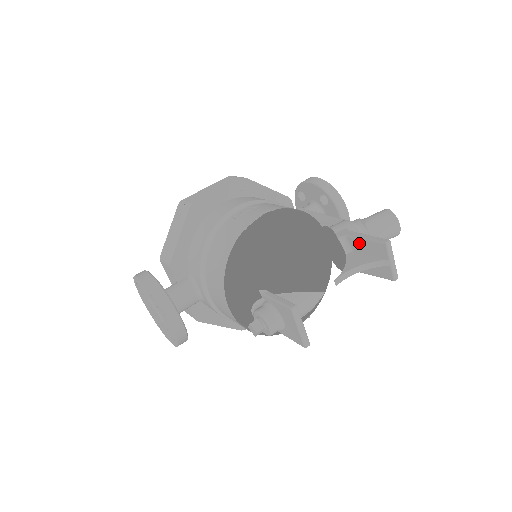
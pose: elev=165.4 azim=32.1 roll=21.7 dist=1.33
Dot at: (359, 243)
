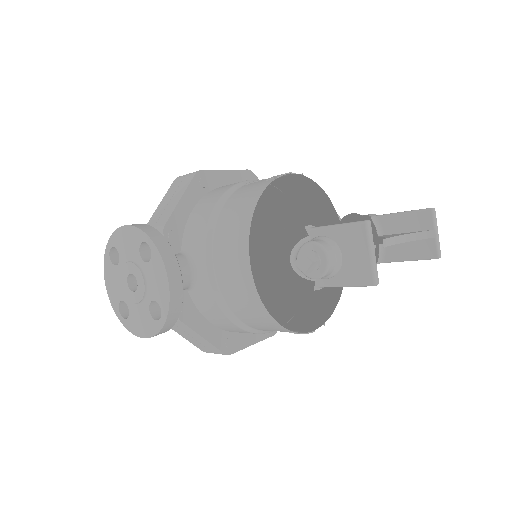
Dot at: (394, 220)
